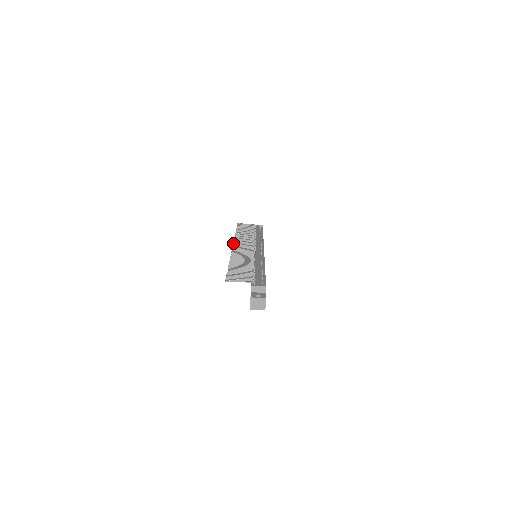
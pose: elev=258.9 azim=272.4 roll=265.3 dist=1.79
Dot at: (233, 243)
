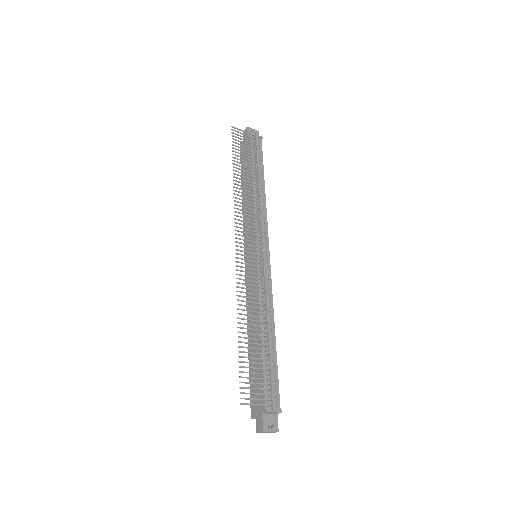
Dot at: (235, 234)
